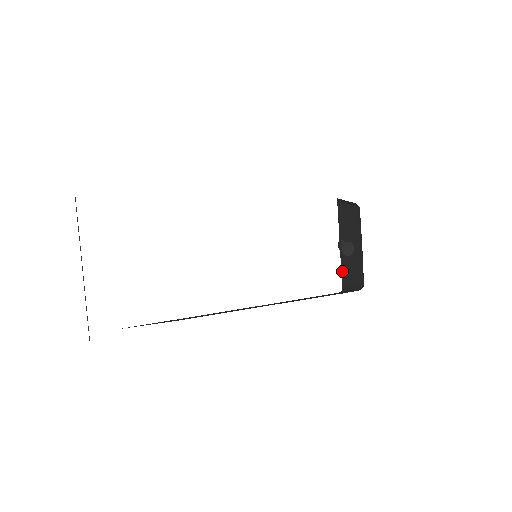
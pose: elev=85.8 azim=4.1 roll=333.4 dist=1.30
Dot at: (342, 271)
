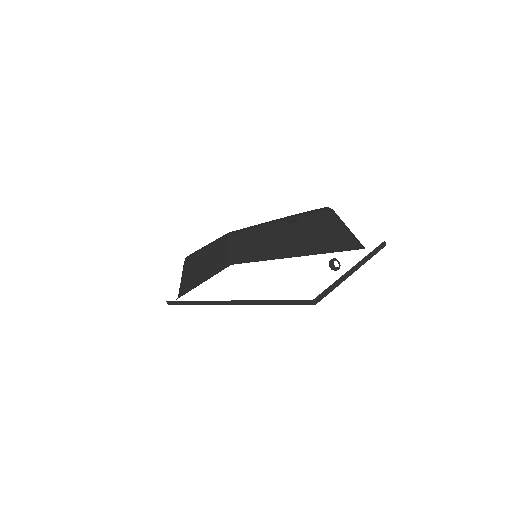
Dot at: occluded
